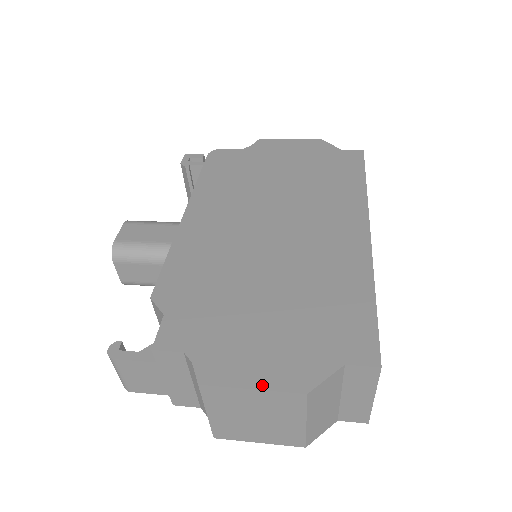
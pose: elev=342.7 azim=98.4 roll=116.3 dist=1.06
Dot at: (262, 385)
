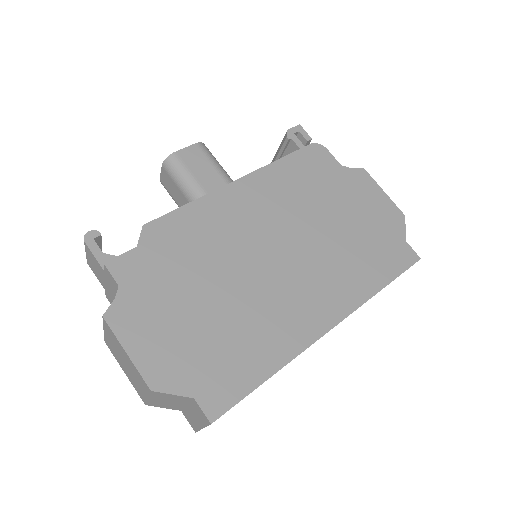
Dot at: (134, 357)
